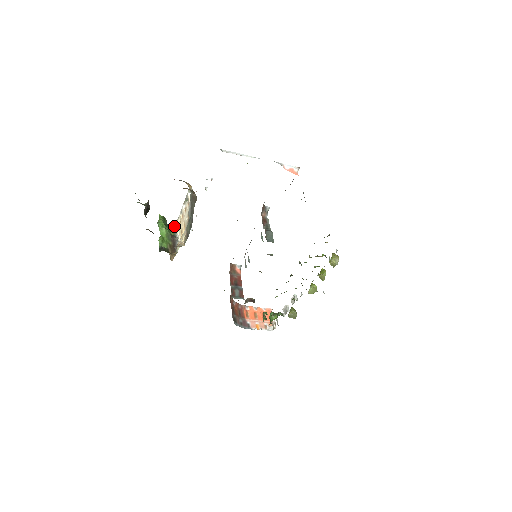
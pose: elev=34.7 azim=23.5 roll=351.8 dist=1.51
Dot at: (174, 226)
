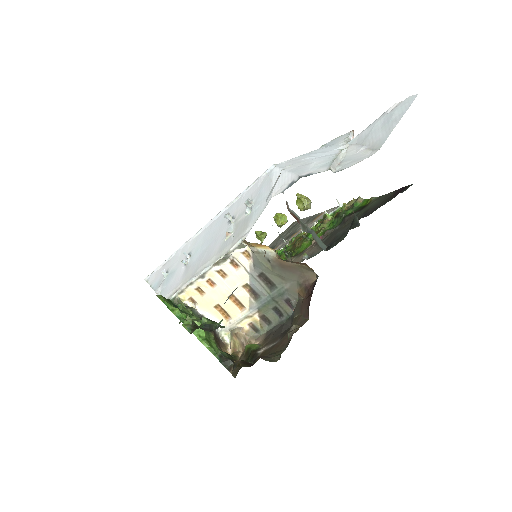
Dot at: (176, 297)
